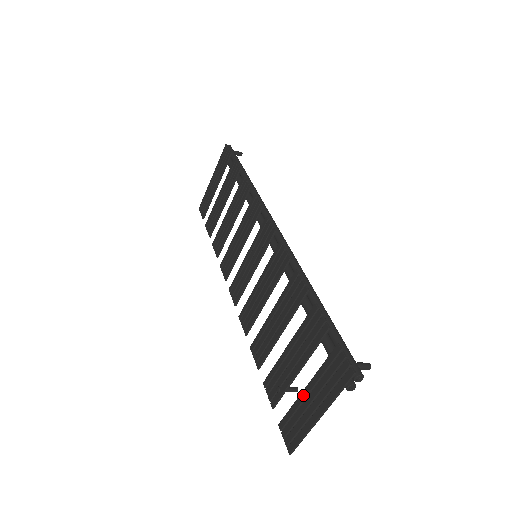
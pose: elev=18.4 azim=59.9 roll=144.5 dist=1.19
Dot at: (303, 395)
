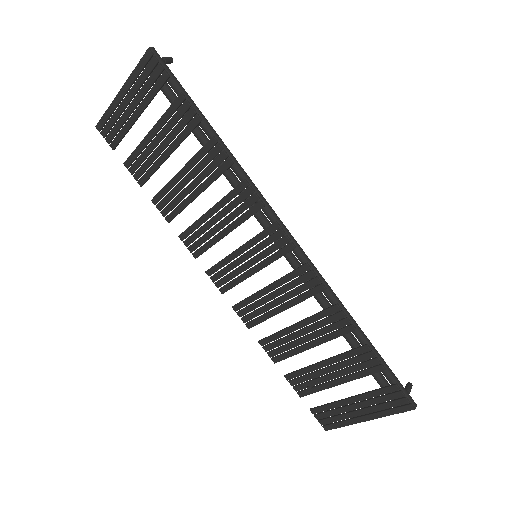
Dot at: (346, 403)
